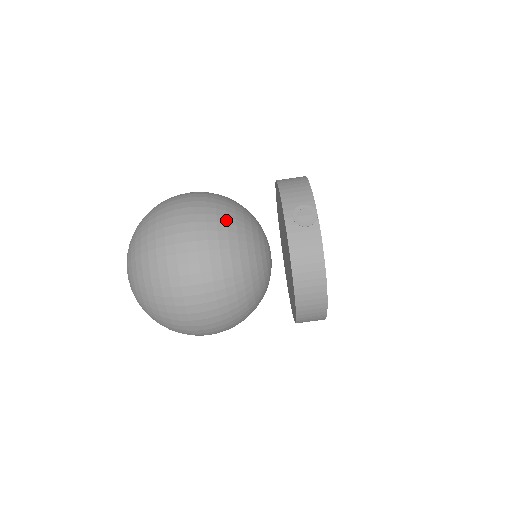
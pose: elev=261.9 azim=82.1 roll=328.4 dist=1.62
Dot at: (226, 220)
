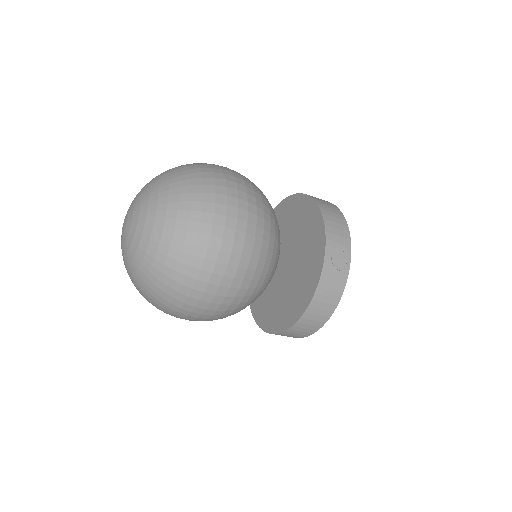
Dot at: (270, 228)
